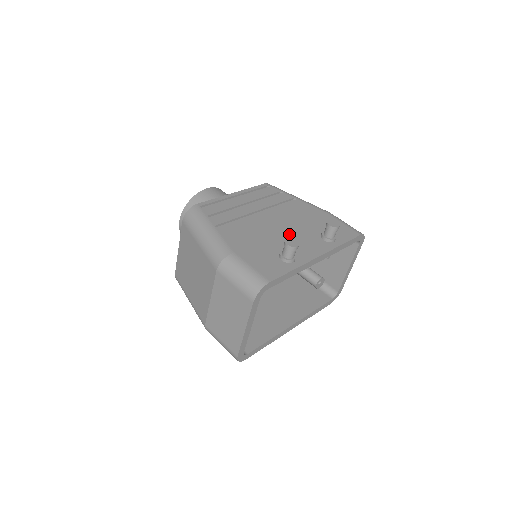
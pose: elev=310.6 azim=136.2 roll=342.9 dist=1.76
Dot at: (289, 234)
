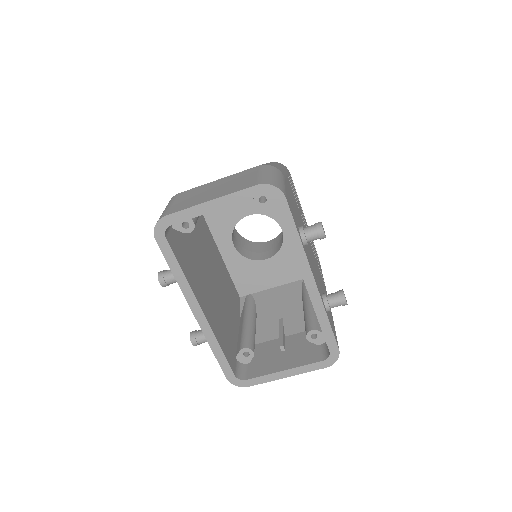
Dot at: occluded
